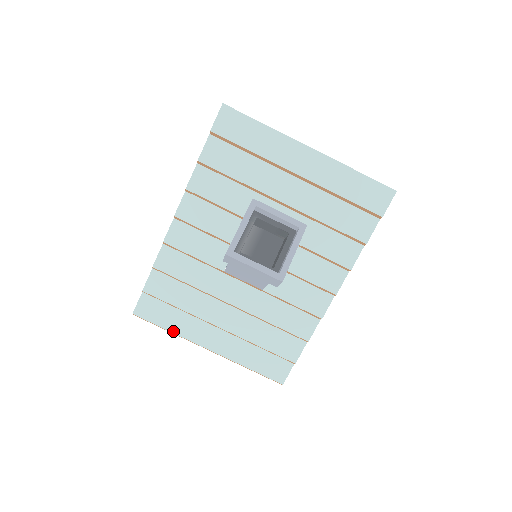
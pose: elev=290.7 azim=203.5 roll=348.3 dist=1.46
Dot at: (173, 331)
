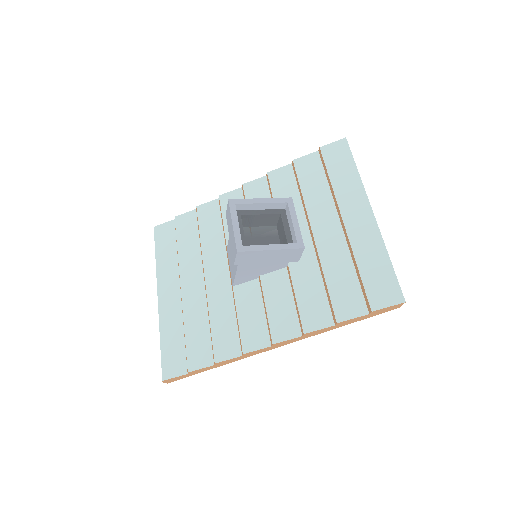
Dot at: (157, 261)
